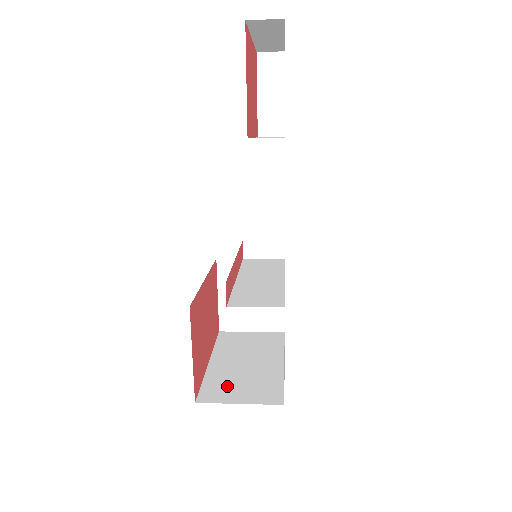
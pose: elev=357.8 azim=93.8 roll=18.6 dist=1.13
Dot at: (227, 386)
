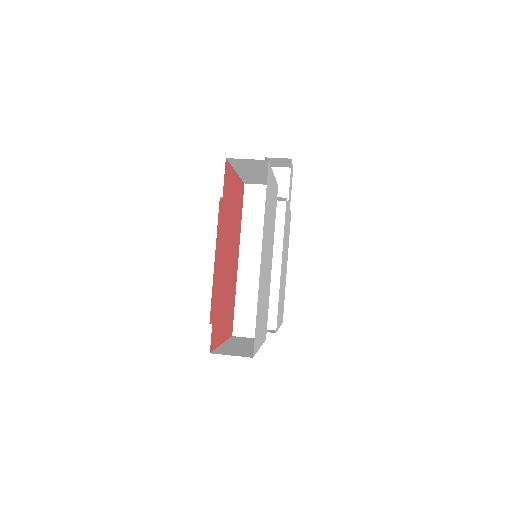
Dot at: occluded
